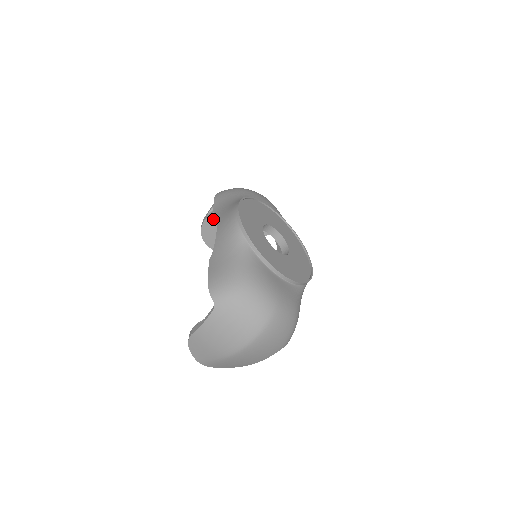
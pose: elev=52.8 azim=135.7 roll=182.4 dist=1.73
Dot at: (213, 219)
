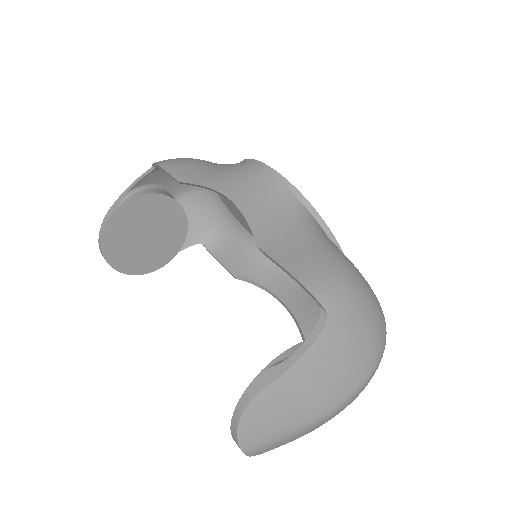
Dot at: (129, 210)
